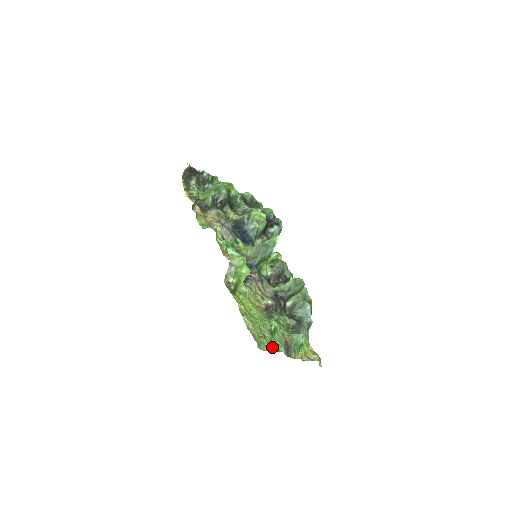
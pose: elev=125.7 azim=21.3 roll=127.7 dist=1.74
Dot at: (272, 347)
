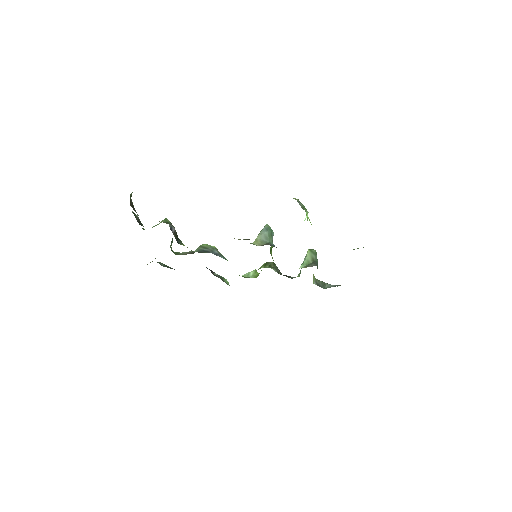
Dot at: occluded
